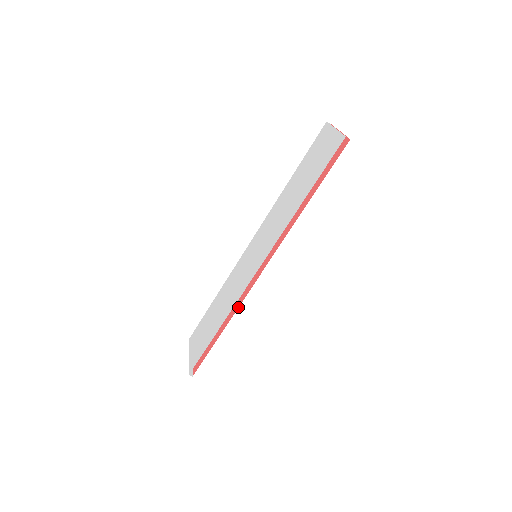
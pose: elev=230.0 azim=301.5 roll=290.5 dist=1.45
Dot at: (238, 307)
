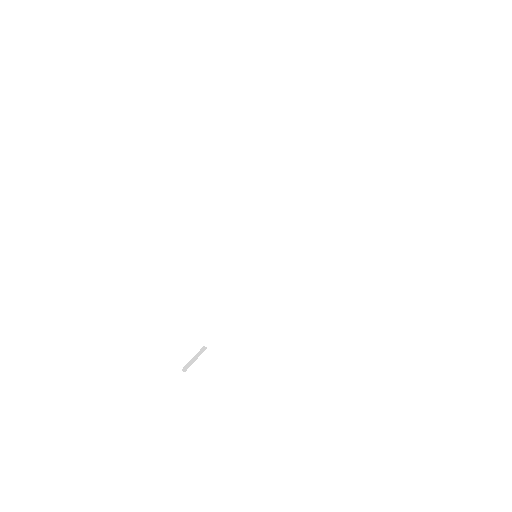
Dot at: occluded
